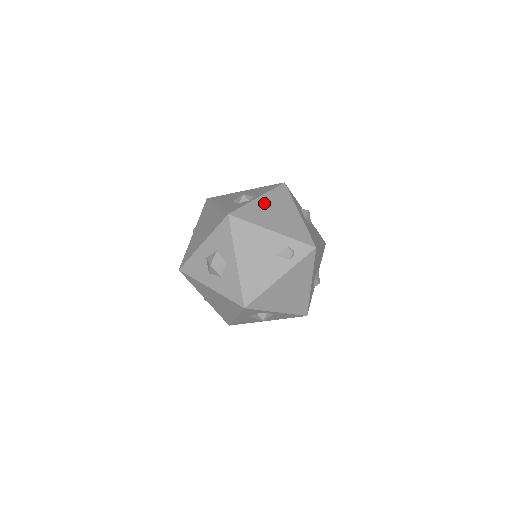
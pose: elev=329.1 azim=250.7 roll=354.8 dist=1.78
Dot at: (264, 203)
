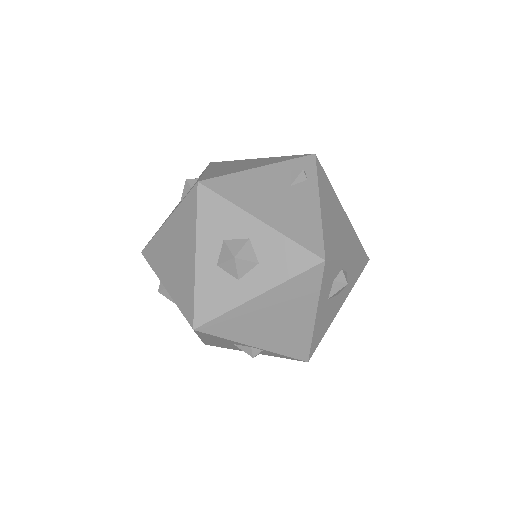
Dot at: (217, 169)
